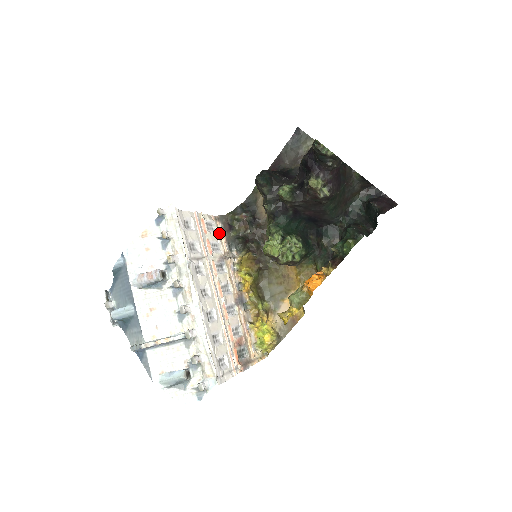
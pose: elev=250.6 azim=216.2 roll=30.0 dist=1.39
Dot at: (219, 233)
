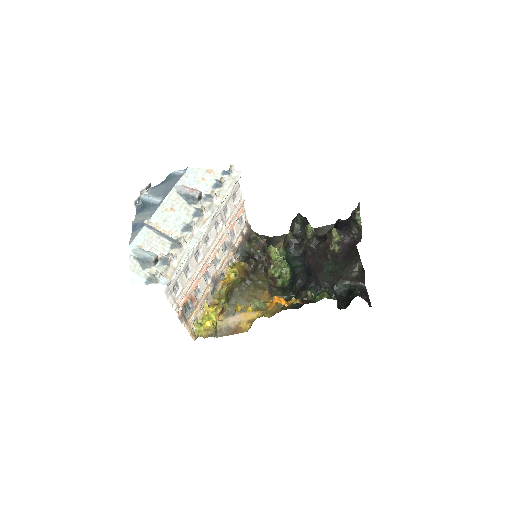
Dot at: (241, 232)
